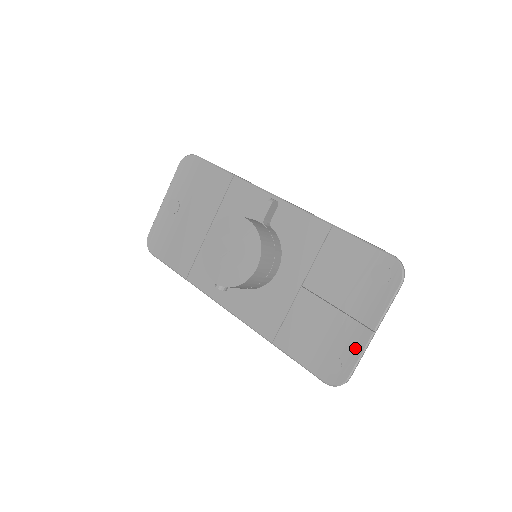
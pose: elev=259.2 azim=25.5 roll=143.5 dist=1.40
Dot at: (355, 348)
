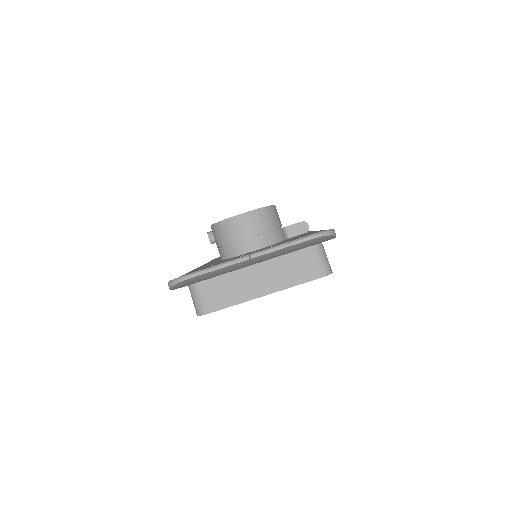
Dot at: occluded
